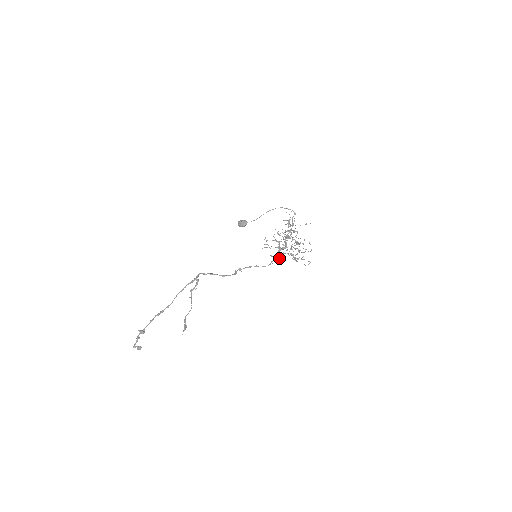
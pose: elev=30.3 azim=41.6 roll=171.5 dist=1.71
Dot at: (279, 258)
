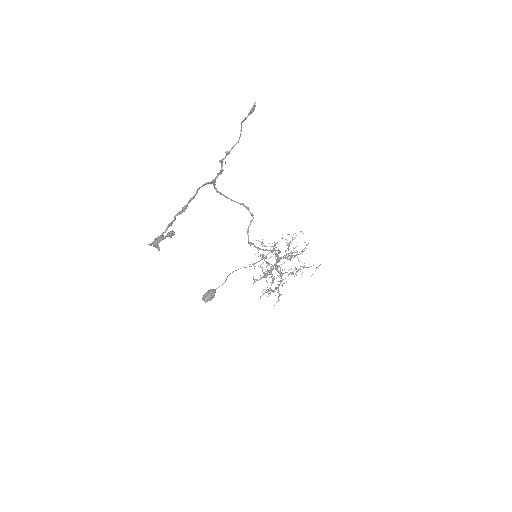
Dot at: (280, 274)
